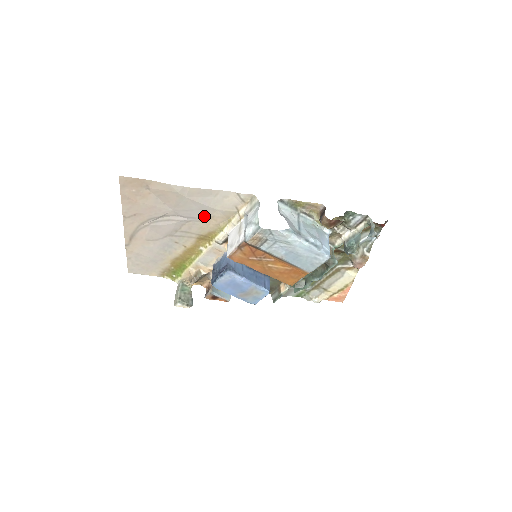
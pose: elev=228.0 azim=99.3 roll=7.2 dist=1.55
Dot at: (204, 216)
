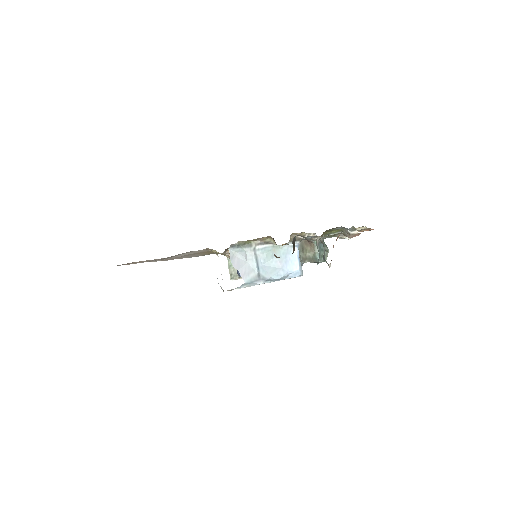
Dot at: occluded
